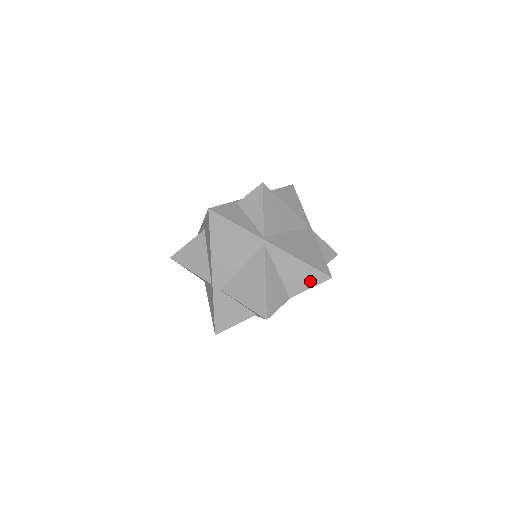
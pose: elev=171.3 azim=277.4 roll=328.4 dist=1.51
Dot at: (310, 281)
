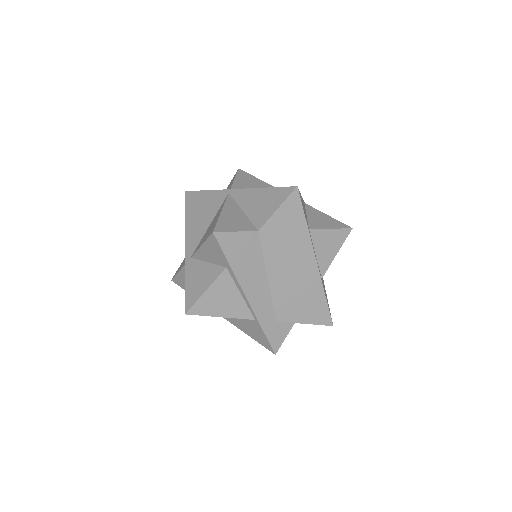
Dot at: (275, 202)
